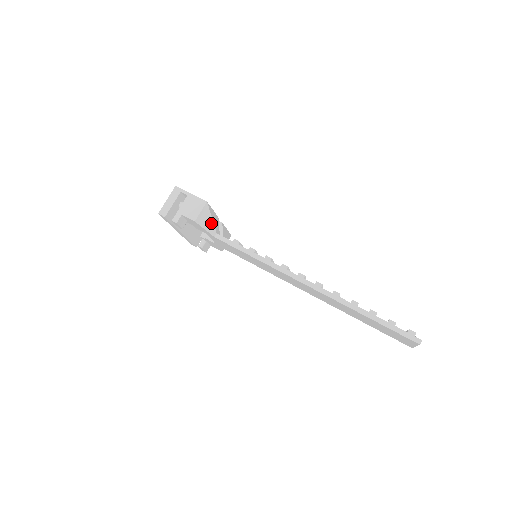
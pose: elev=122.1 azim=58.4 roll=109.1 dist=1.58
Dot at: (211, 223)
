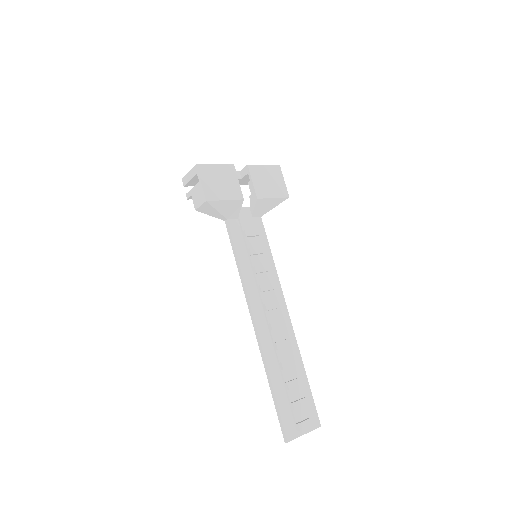
Dot at: (217, 213)
